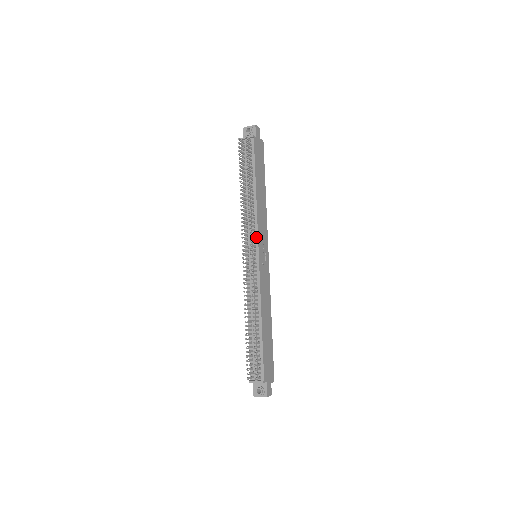
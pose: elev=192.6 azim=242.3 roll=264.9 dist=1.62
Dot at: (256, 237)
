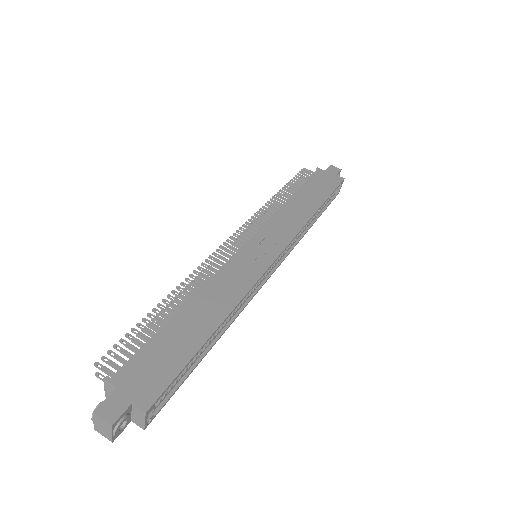
Dot at: (259, 230)
